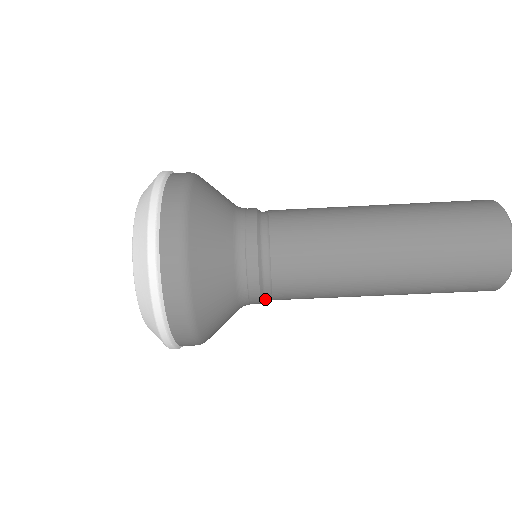
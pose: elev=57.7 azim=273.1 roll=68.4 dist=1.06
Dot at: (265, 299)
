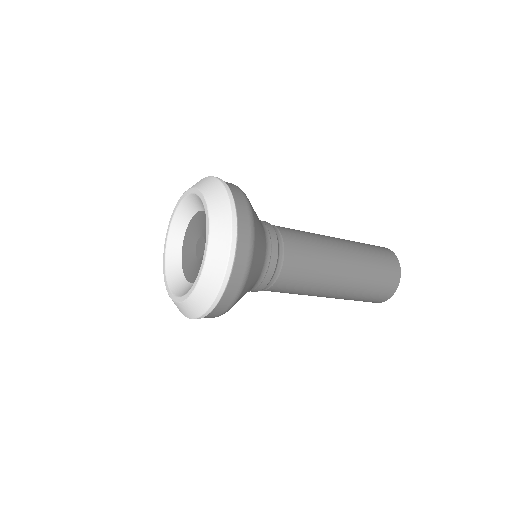
Dot at: occluded
